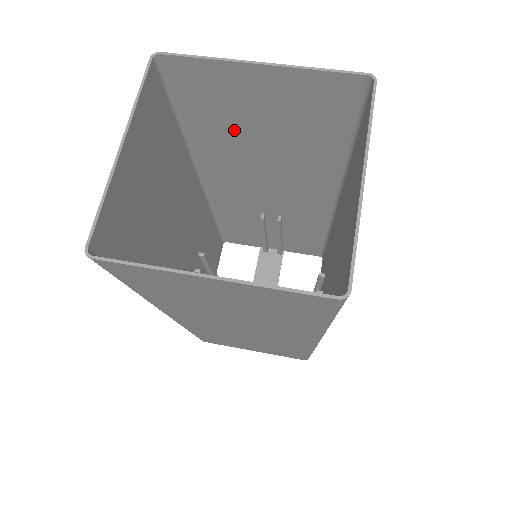
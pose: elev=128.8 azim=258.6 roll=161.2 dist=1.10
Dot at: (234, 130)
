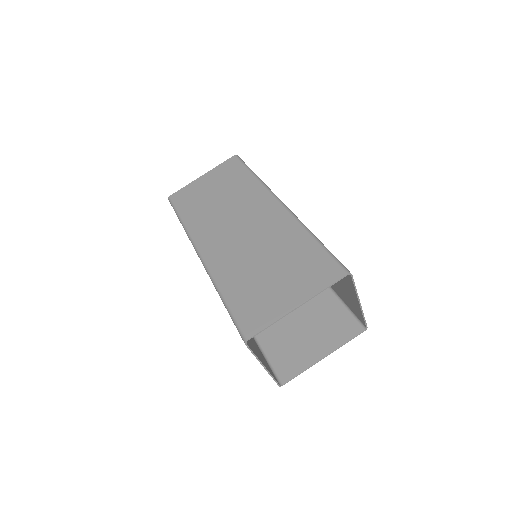
Dot at: (253, 280)
